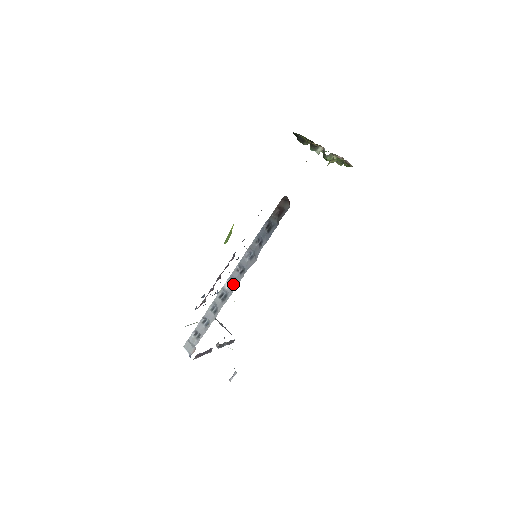
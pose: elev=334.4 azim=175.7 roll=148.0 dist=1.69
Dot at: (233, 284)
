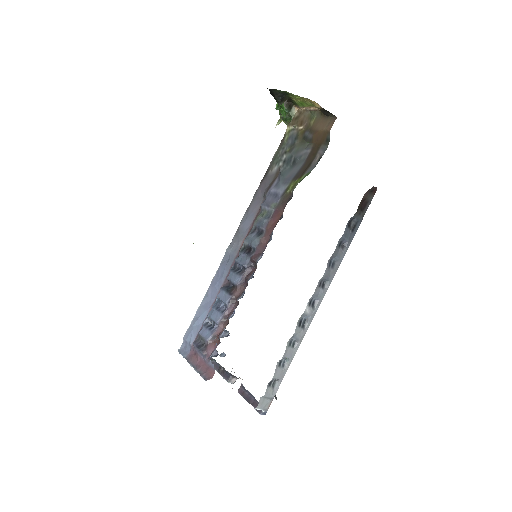
Dot at: (313, 303)
